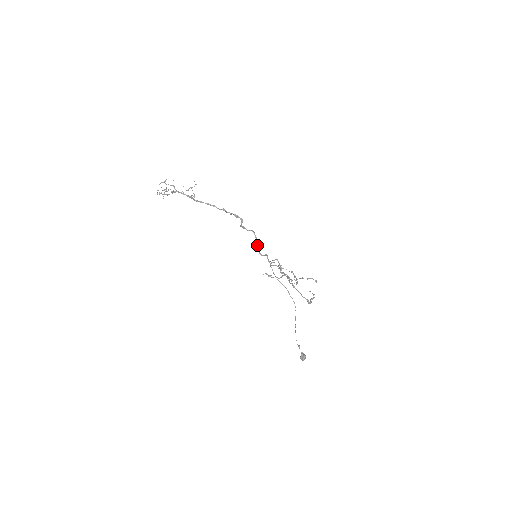
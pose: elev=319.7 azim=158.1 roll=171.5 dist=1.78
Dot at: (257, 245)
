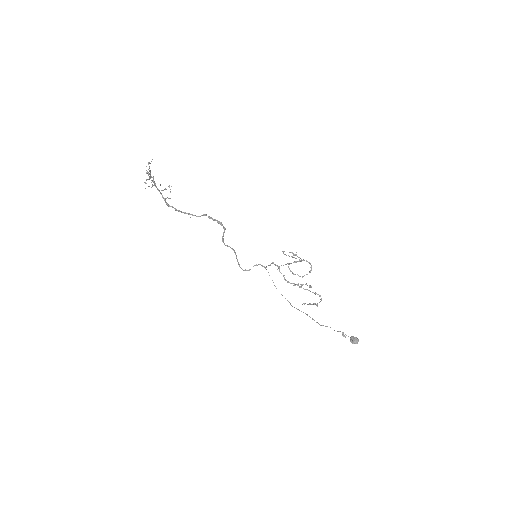
Dot at: occluded
